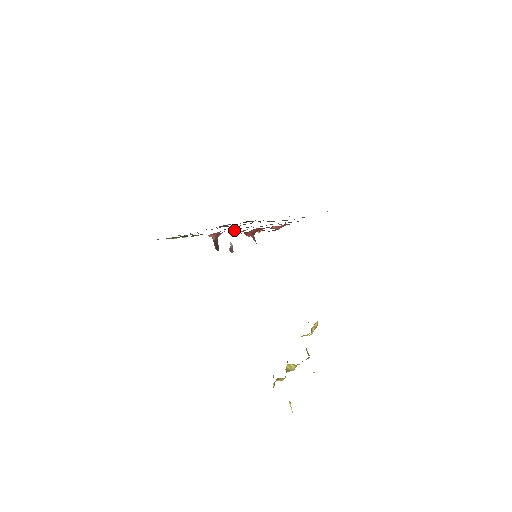
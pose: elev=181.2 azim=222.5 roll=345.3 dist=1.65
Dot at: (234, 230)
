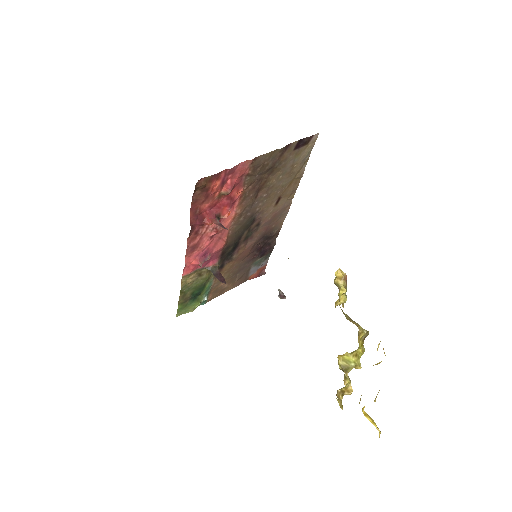
Dot at: (222, 245)
